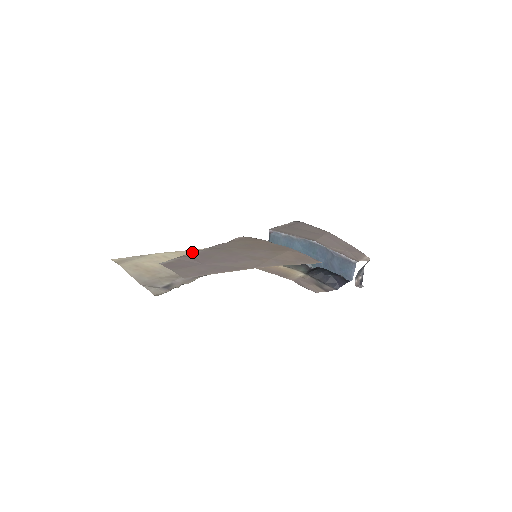
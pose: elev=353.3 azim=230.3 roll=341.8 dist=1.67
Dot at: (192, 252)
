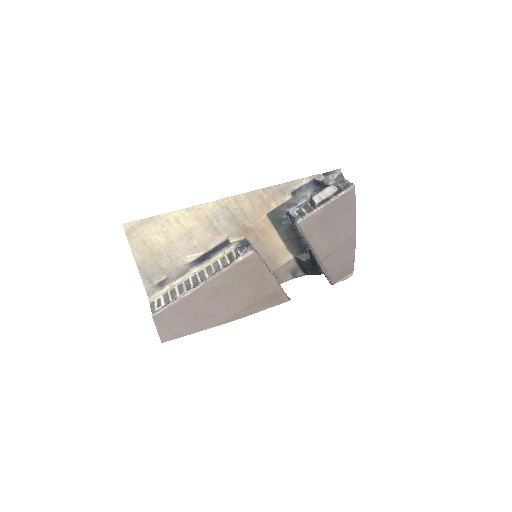
Dot at: (185, 293)
